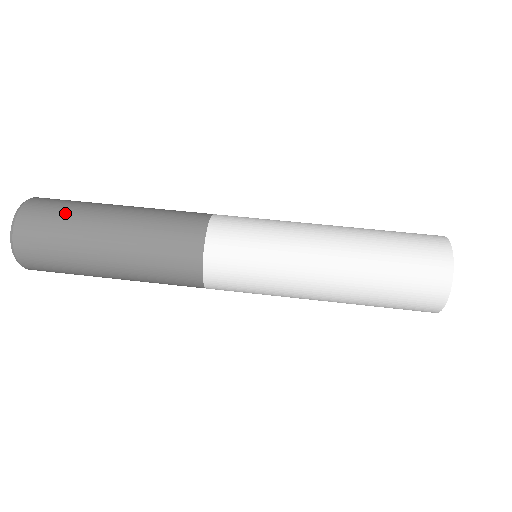
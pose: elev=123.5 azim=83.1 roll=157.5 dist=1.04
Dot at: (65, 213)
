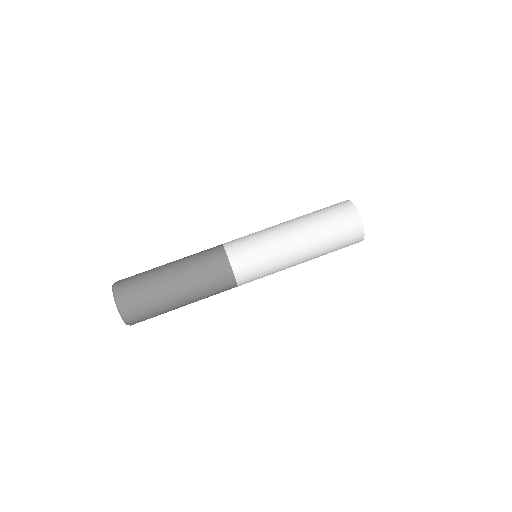
Dot at: (141, 275)
